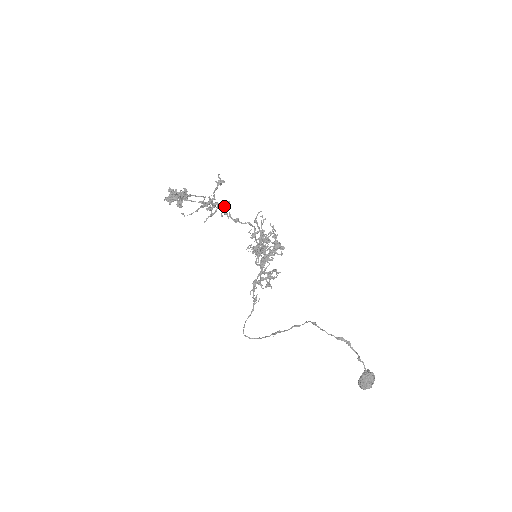
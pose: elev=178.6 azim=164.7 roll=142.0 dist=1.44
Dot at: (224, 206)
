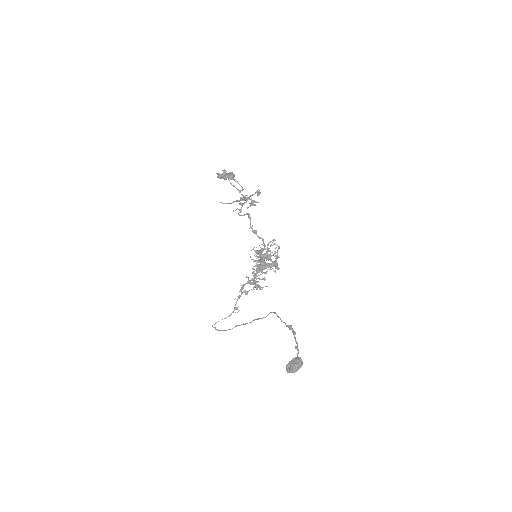
Dot at: (253, 202)
